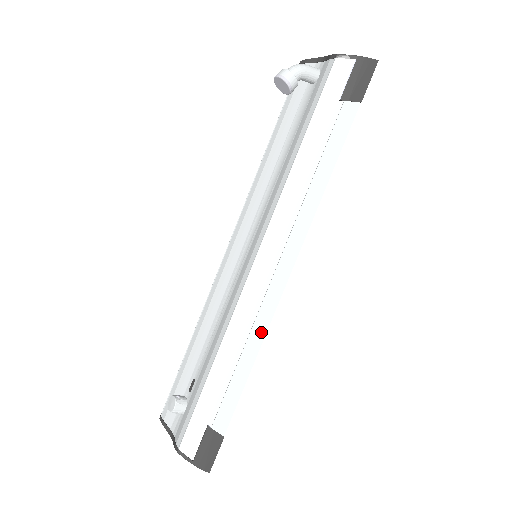
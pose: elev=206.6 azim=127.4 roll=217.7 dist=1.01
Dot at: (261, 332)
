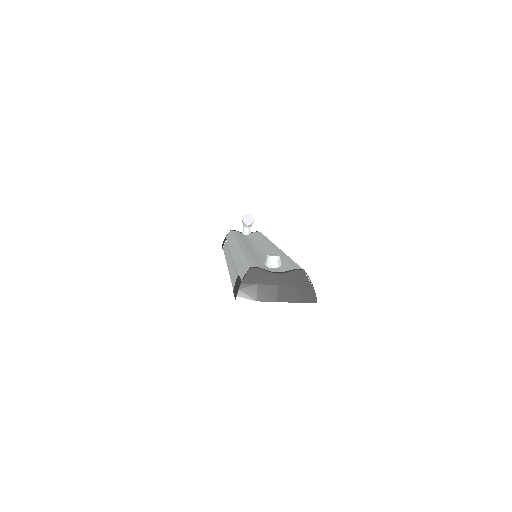
Dot at: occluded
